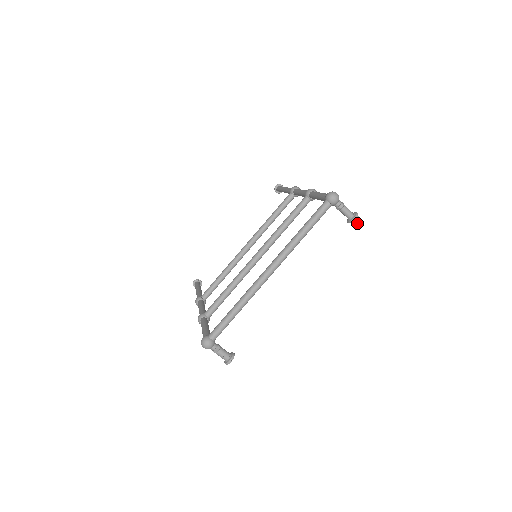
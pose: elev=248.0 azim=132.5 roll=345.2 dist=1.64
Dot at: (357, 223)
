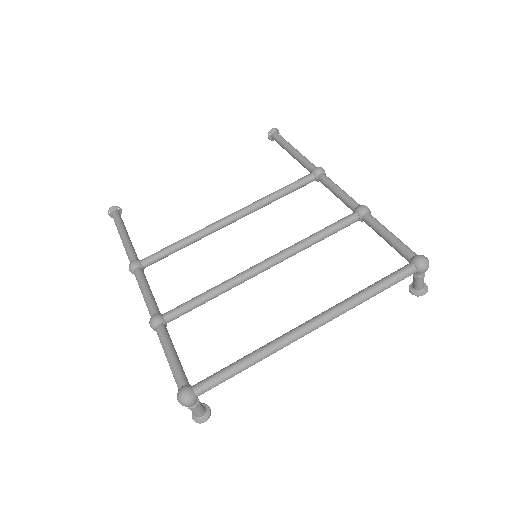
Dot at: occluded
